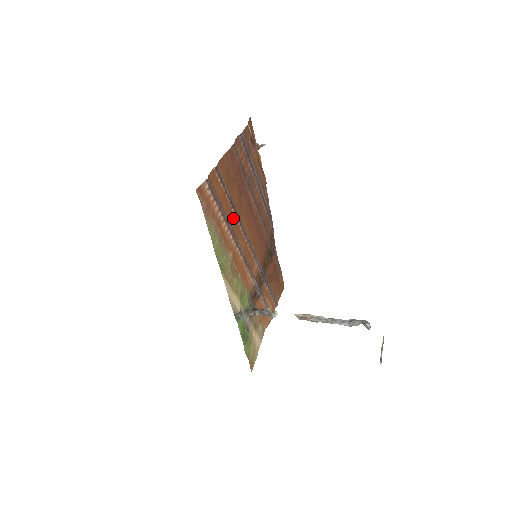
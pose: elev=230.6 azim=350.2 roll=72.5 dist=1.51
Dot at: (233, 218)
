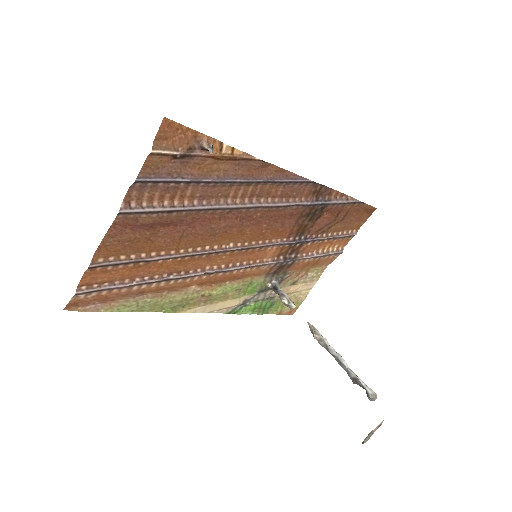
Dot at: (177, 263)
